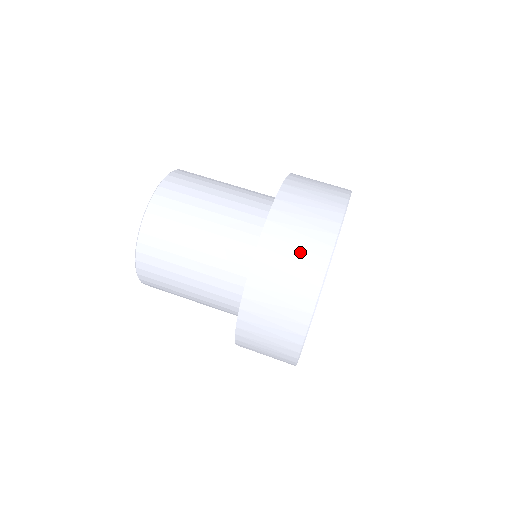
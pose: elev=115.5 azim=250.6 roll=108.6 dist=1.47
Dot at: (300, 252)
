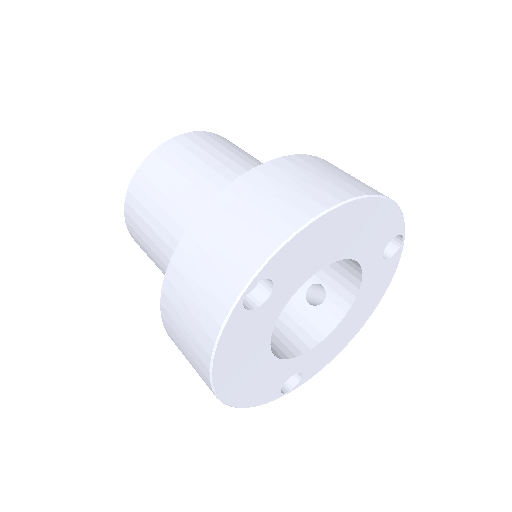
Dot at: (325, 179)
